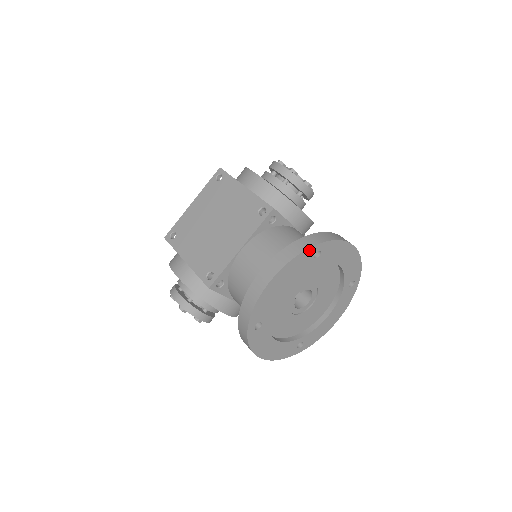
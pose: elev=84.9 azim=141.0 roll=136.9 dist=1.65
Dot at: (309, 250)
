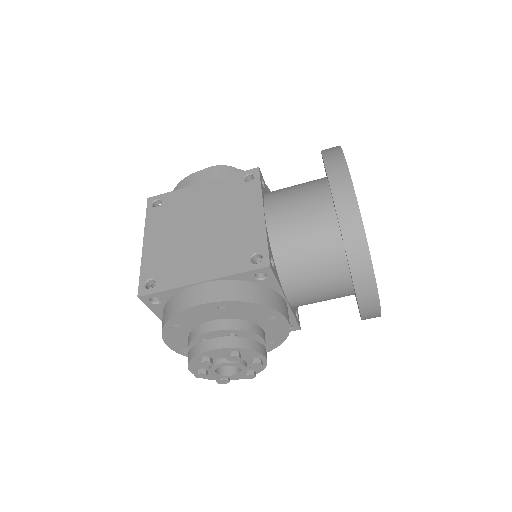
Dot at: occluded
